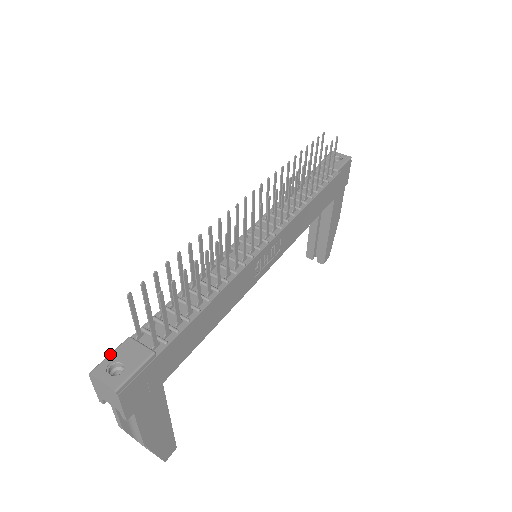
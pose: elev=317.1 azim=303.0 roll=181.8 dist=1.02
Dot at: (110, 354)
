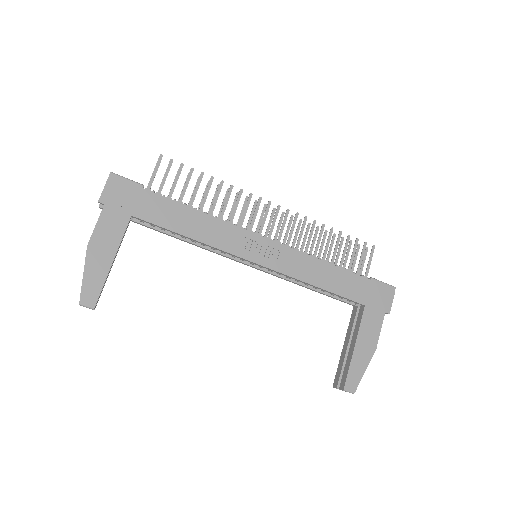
Dot at: occluded
